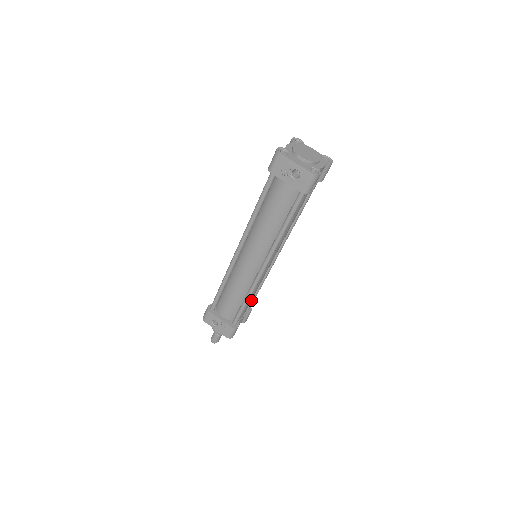
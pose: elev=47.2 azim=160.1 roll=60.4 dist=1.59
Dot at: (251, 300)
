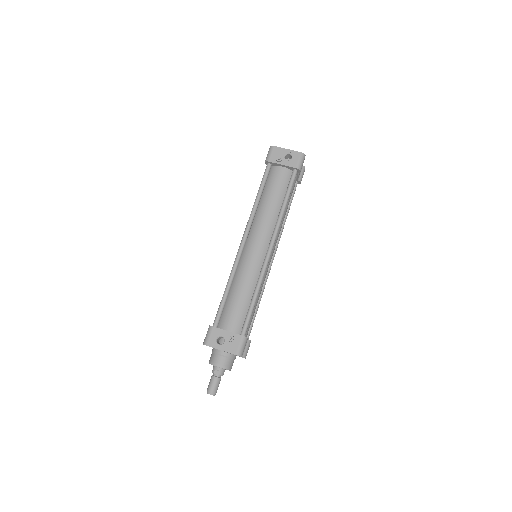
Dot at: (251, 322)
